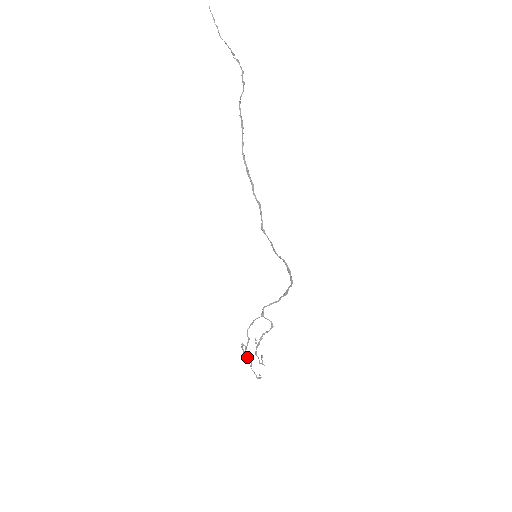
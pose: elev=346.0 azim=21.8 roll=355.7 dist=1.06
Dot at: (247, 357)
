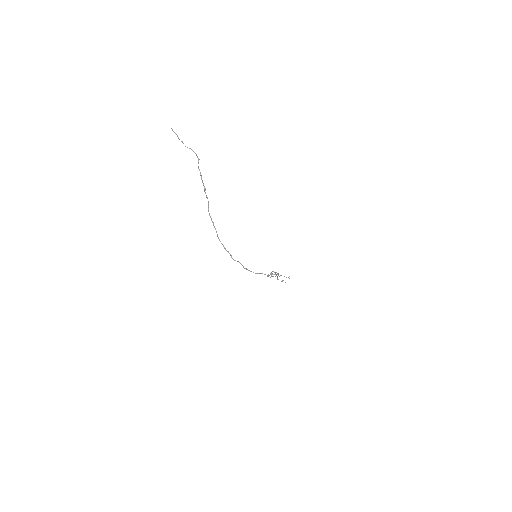
Dot at: occluded
